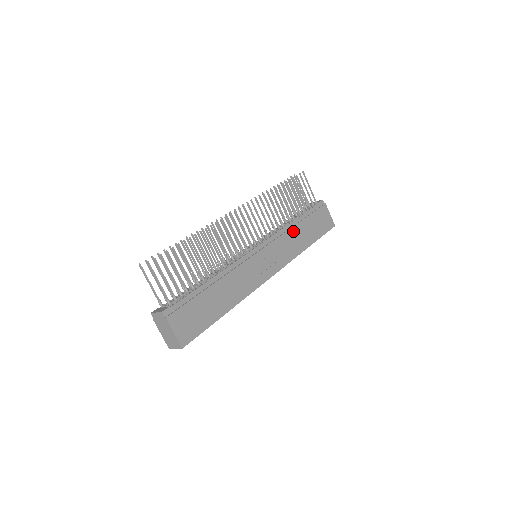
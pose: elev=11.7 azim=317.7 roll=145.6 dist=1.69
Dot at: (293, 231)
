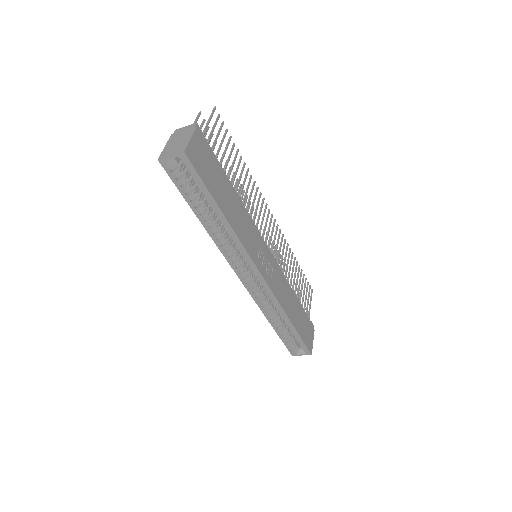
Dot at: (290, 292)
